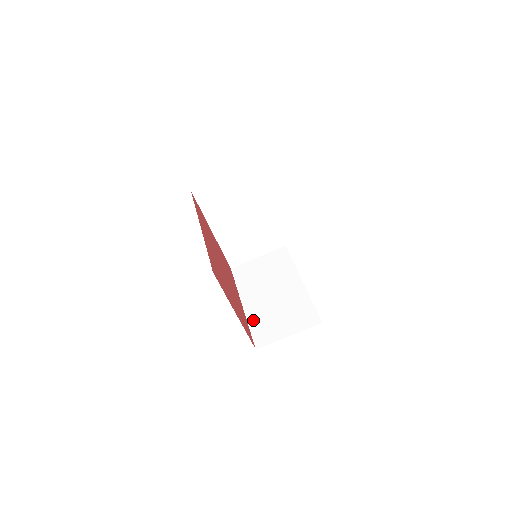
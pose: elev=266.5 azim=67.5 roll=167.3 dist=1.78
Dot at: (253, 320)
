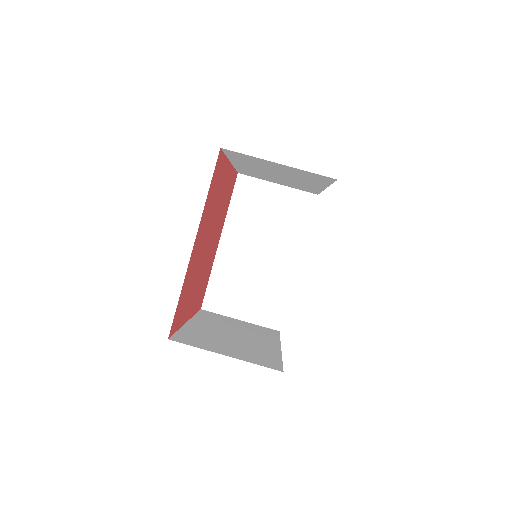
Dot at: (190, 330)
